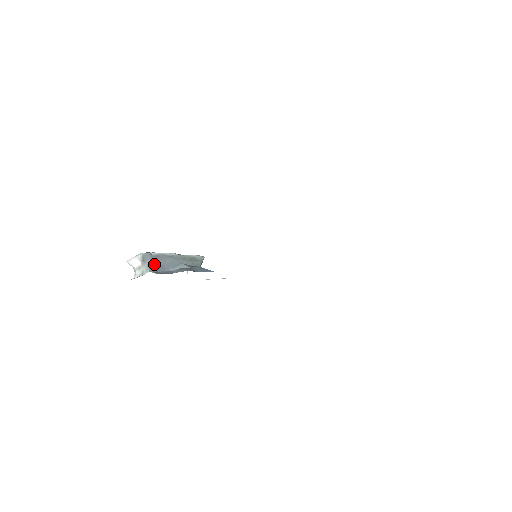
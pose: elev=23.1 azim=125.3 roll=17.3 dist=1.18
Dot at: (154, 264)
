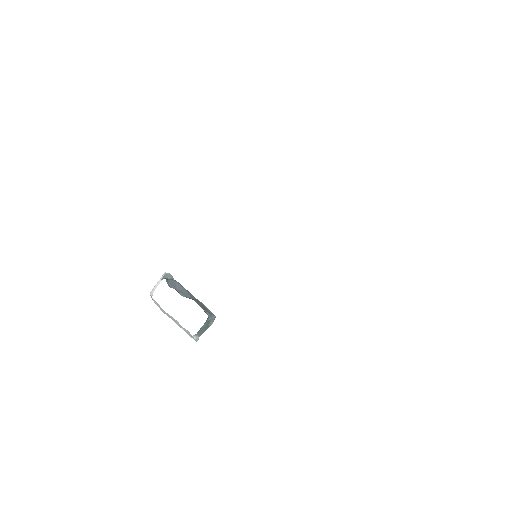
Dot at: (171, 282)
